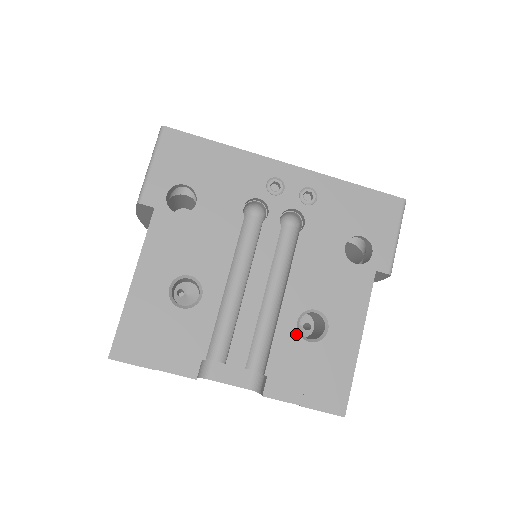
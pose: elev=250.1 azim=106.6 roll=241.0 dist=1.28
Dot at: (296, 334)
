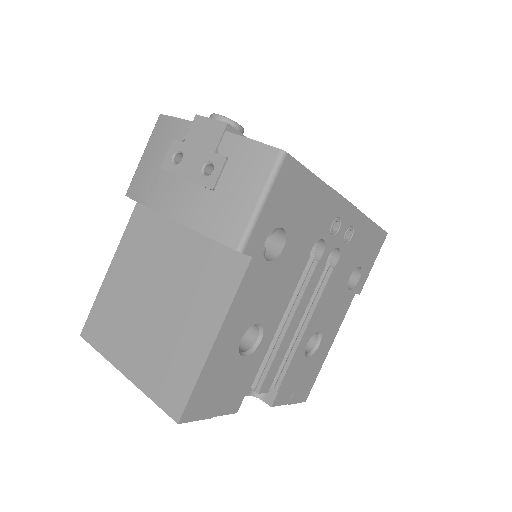
Dot at: (303, 354)
